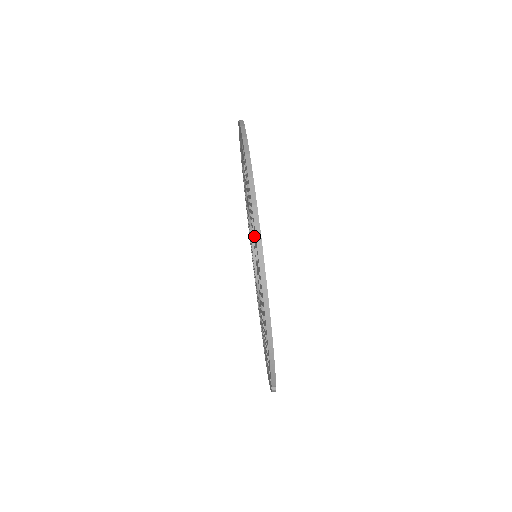
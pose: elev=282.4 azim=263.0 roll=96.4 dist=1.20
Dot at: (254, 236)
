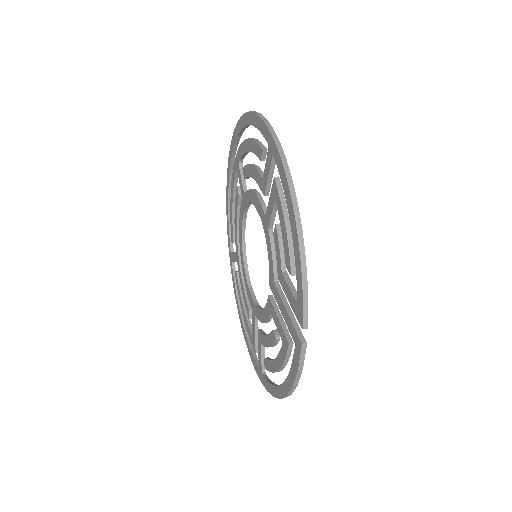
Dot at: (265, 168)
